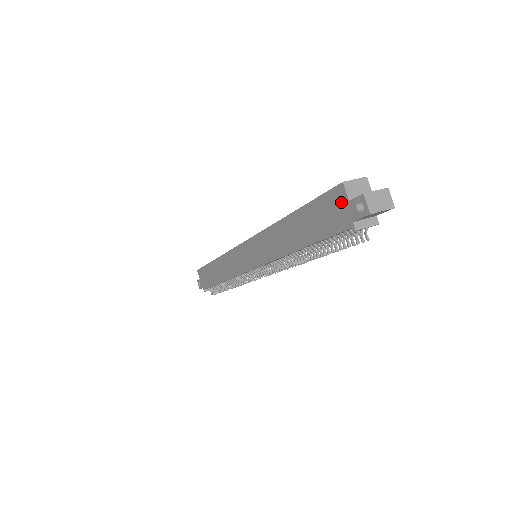
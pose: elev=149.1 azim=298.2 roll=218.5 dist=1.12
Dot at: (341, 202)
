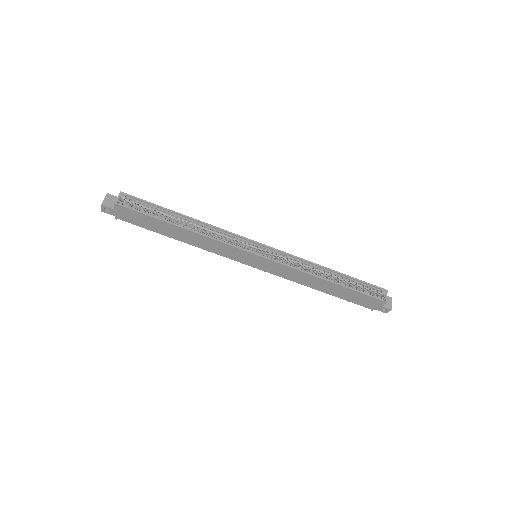
Dot at: (377, 304)
